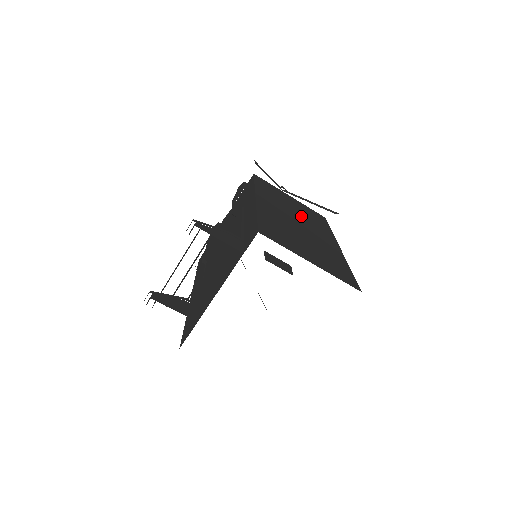
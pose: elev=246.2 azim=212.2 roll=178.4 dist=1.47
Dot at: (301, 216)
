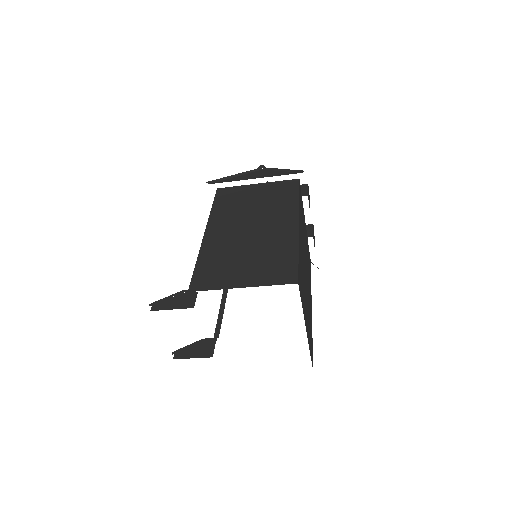
Dot at: (259, 211)
